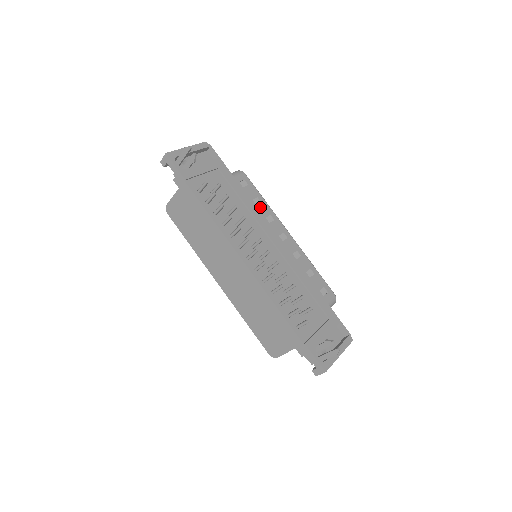
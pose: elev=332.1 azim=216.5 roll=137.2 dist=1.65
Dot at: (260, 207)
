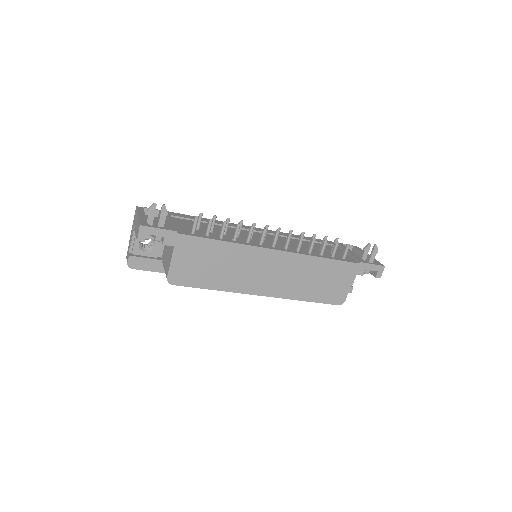
Dot at: occluded
